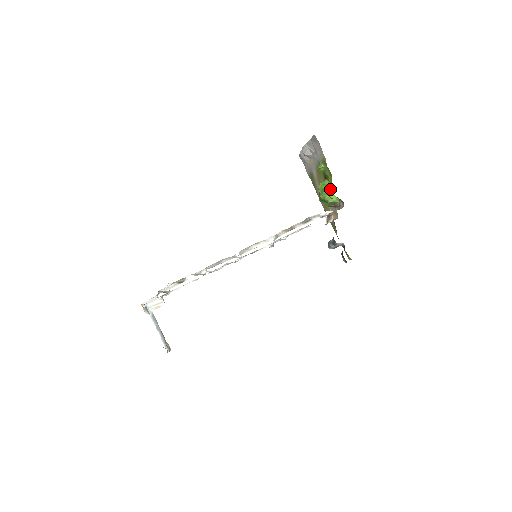
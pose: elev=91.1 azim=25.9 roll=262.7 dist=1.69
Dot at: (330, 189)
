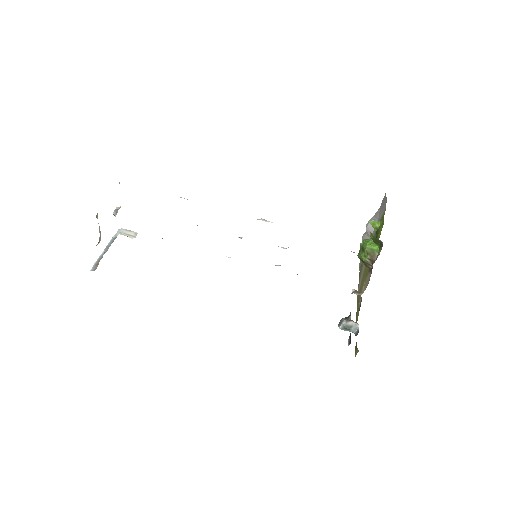
Dot at: occluded
